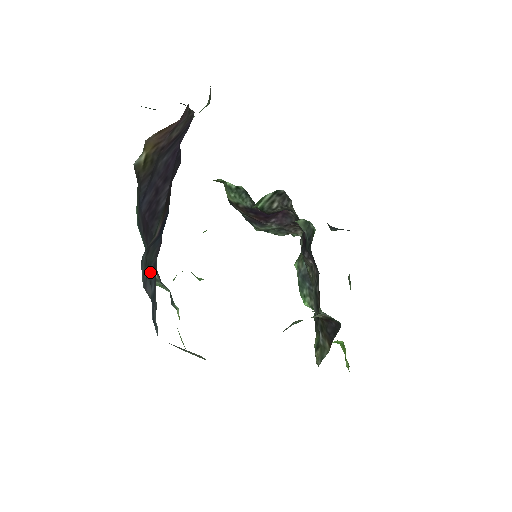
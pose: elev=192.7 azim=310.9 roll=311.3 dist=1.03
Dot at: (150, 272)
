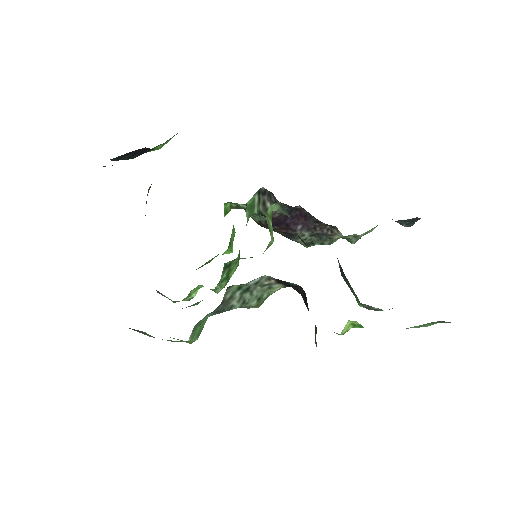
Dot at: occluded
